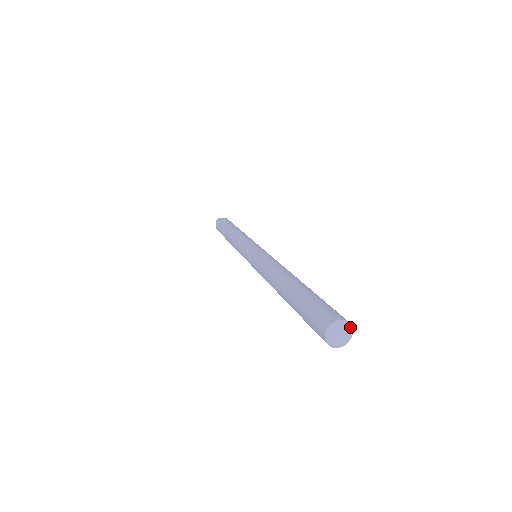
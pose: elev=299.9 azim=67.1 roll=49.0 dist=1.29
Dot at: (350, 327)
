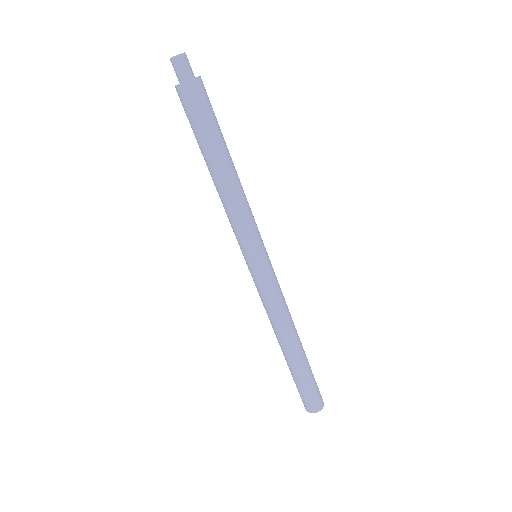
Dot at: (323, 404)
